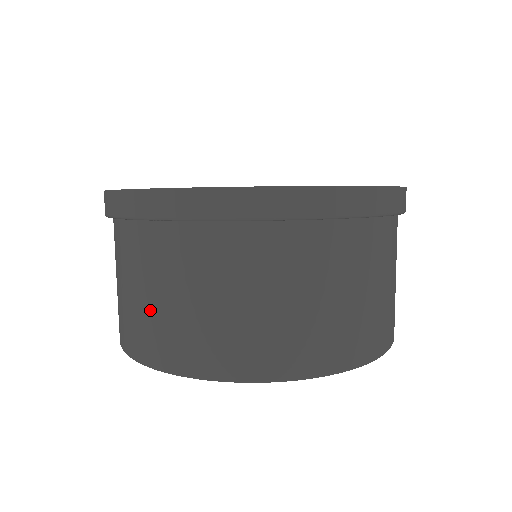
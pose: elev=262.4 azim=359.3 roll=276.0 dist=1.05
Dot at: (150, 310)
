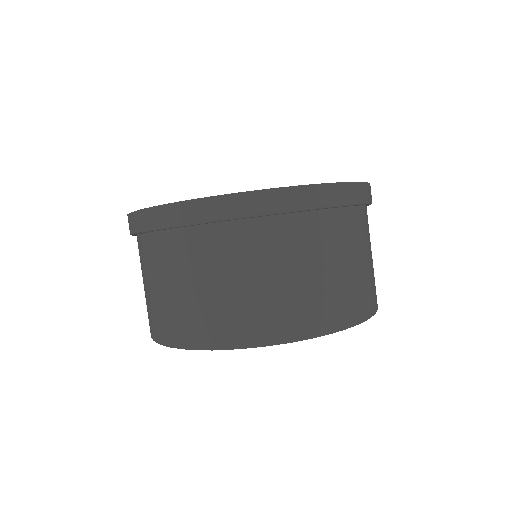
Dot at: (151, 299)
